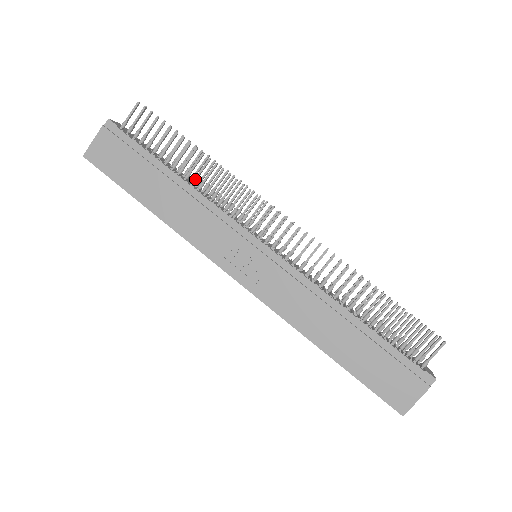
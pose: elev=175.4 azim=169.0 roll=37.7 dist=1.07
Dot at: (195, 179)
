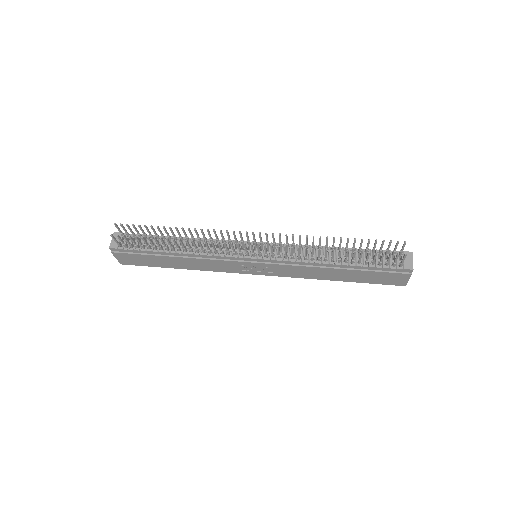
Dot at: (184, 250)
